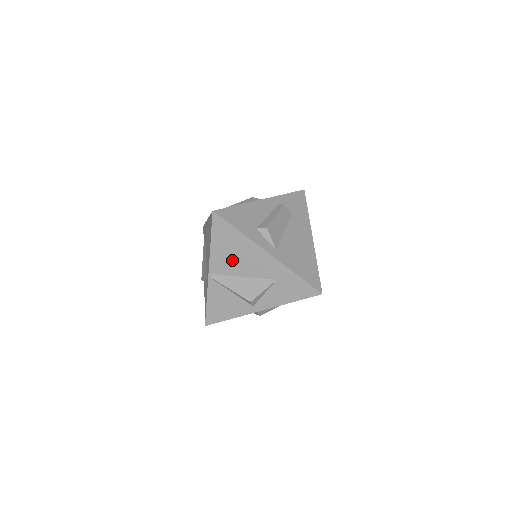
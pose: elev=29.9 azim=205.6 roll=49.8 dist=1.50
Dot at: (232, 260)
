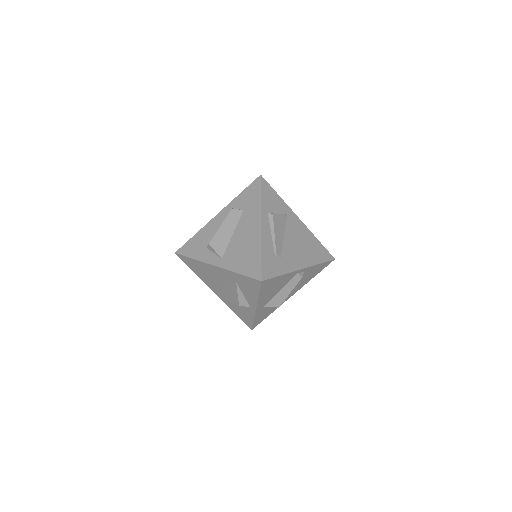
Dot at: (211, 279)
